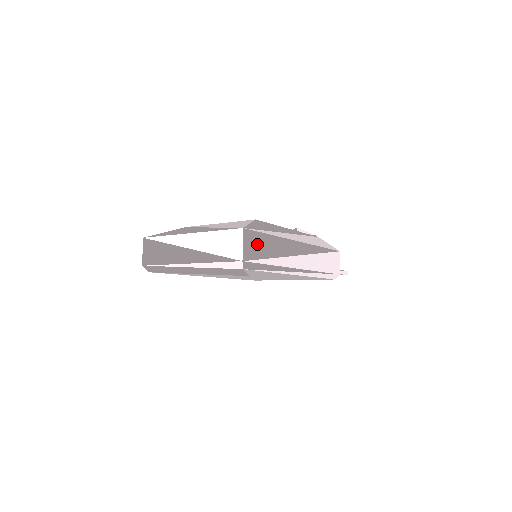
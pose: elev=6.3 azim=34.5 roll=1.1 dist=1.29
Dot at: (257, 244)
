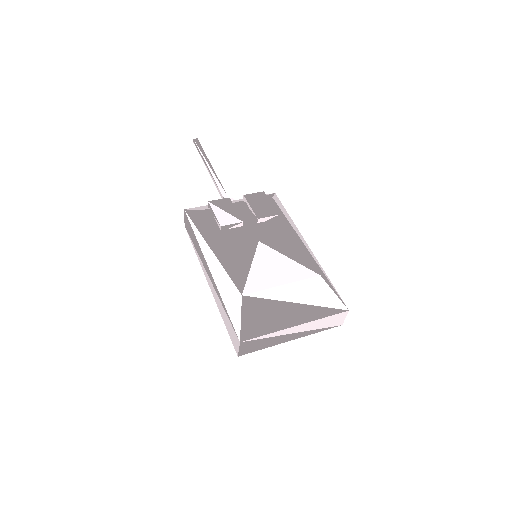
Dot at: occluded
